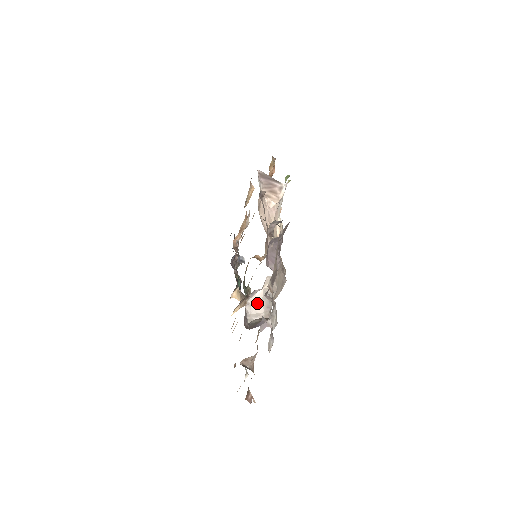
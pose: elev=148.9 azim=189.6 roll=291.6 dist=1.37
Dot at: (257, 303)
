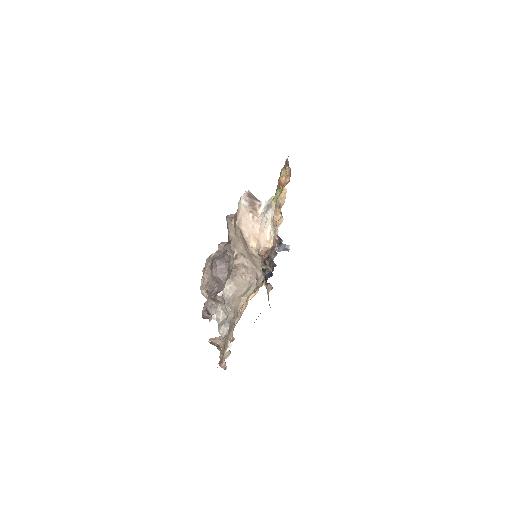
Dot at: occluded
